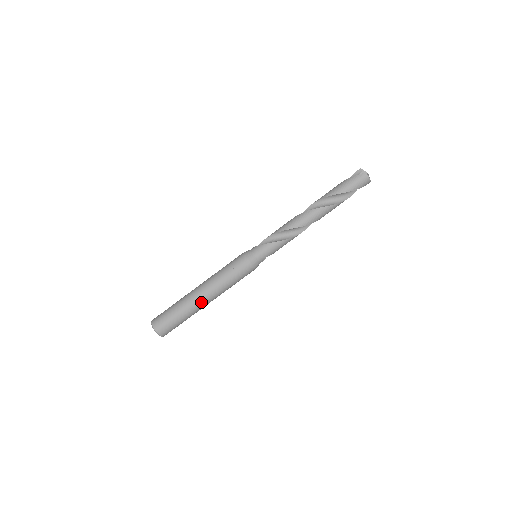
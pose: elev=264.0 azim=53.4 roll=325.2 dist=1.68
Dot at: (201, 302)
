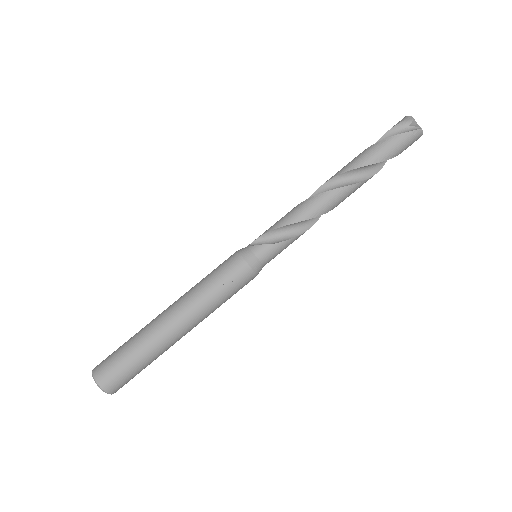
Dot at: (179, 338)
